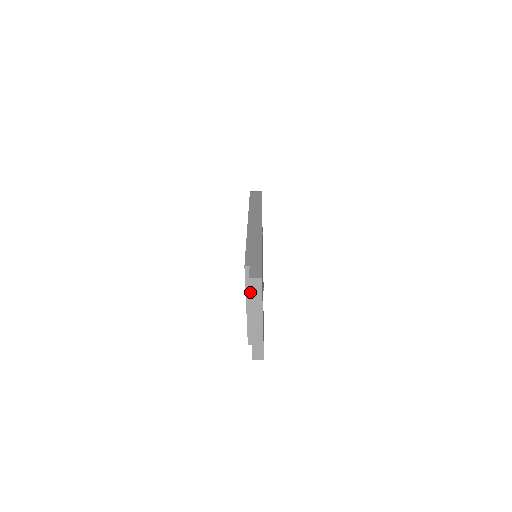
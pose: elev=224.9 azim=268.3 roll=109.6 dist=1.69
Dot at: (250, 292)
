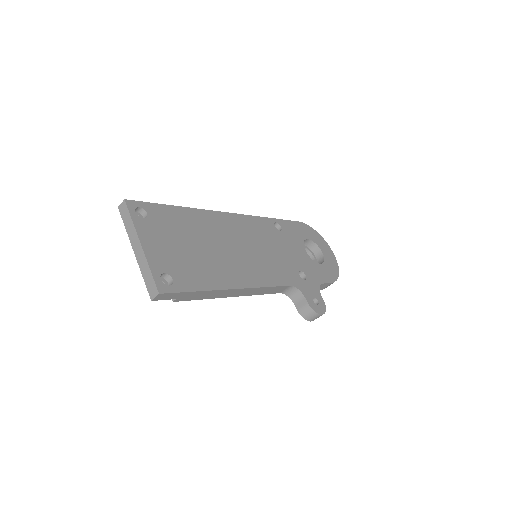
Dot at: (123, 220)
